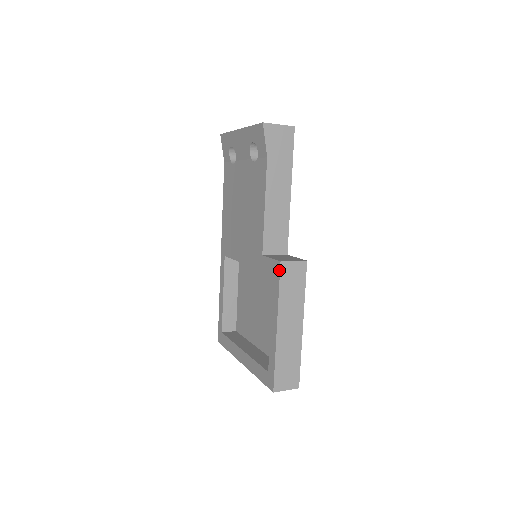
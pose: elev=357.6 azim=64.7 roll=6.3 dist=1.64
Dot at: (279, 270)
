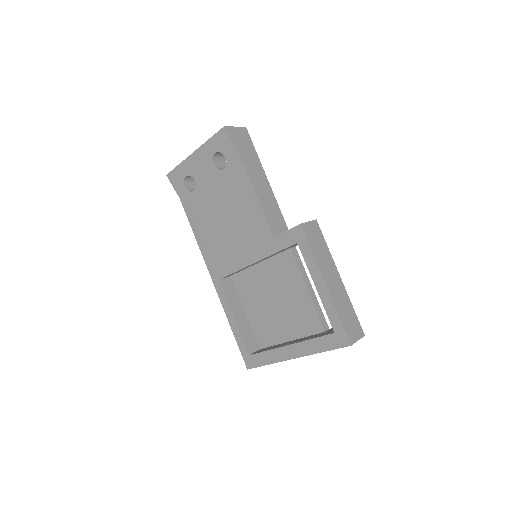
Dot at: (303, 232)
